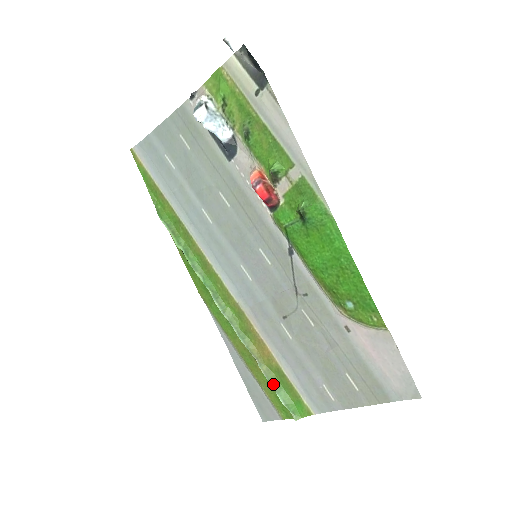
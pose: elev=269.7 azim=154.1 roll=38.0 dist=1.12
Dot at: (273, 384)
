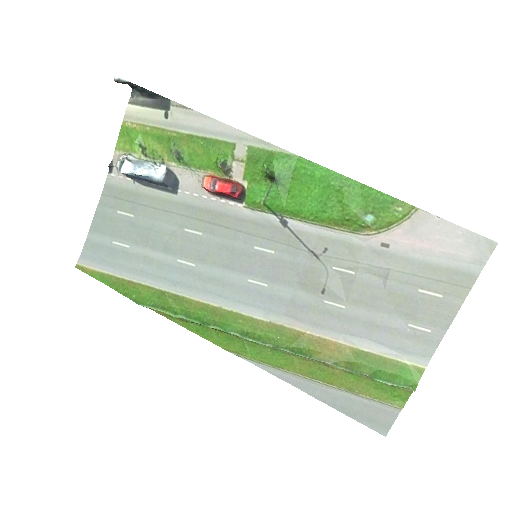
Dot at: (364, 373)
